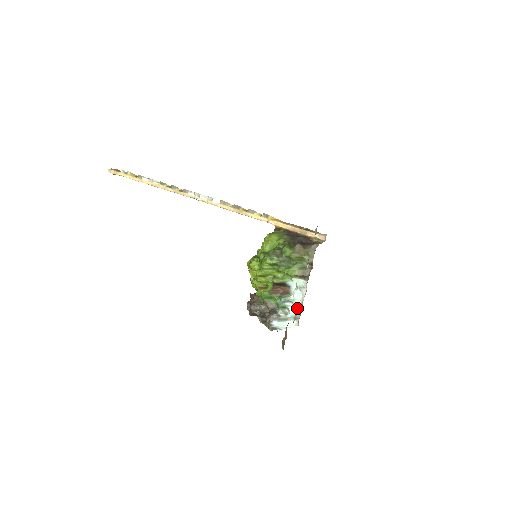
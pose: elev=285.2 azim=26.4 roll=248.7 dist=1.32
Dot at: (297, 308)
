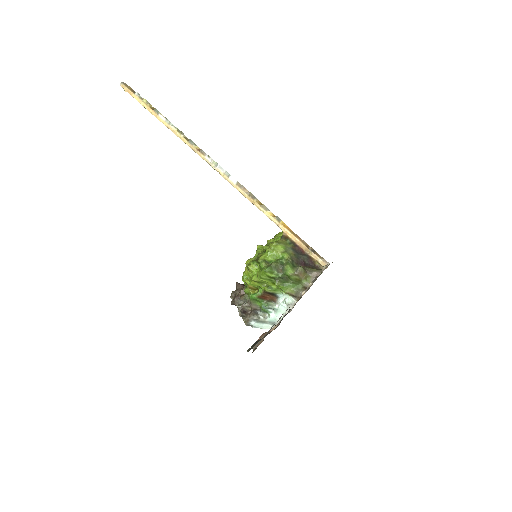
Dot at: (277, 317)
